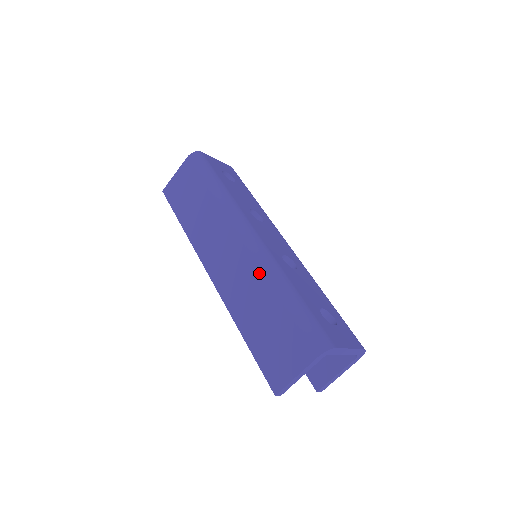
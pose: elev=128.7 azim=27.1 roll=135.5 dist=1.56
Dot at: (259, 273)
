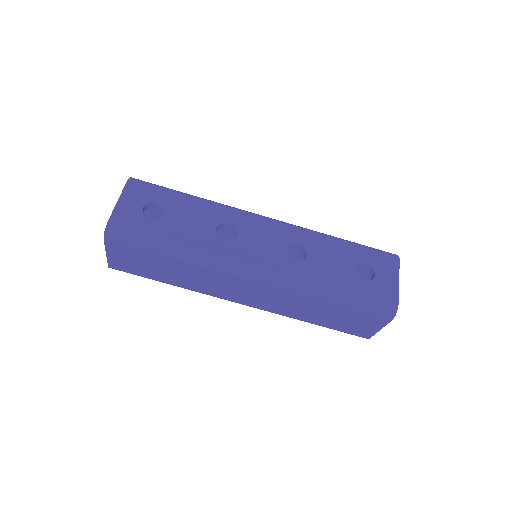
Dot at: (295, 295)
